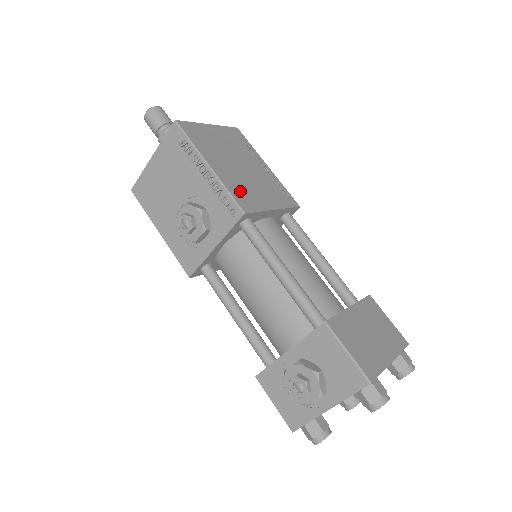
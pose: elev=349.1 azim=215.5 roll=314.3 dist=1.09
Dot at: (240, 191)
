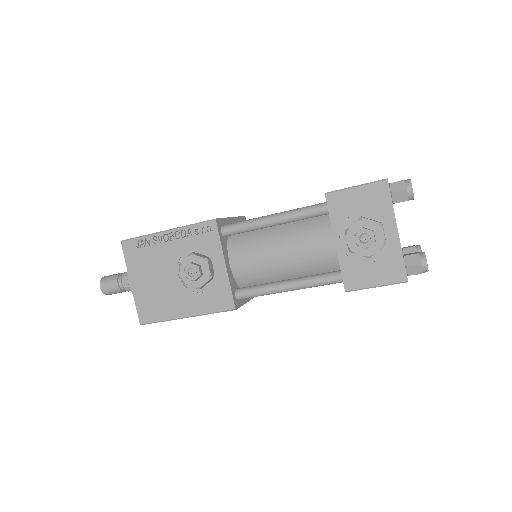
Dot at: occluded
